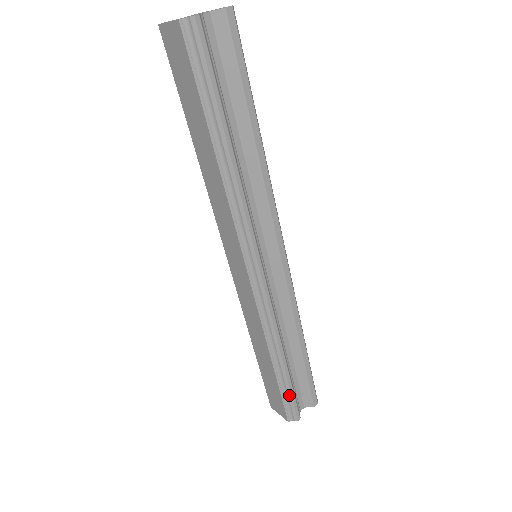
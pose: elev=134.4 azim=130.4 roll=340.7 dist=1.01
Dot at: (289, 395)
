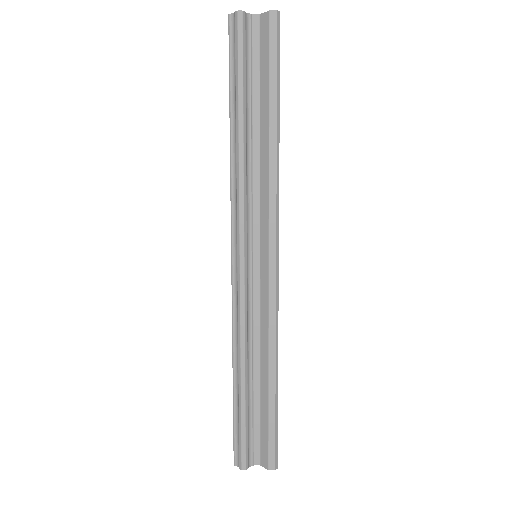
Dot at: (240, 428)
